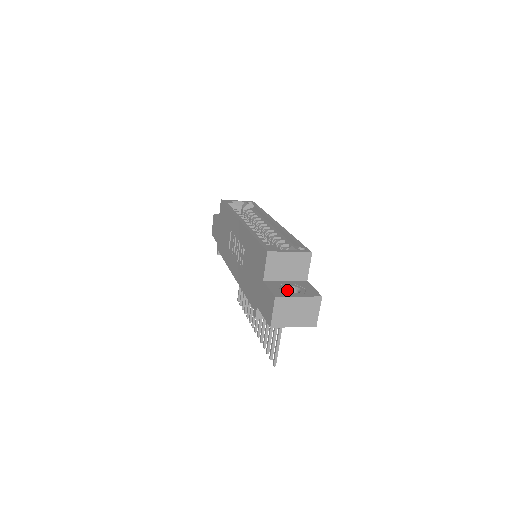
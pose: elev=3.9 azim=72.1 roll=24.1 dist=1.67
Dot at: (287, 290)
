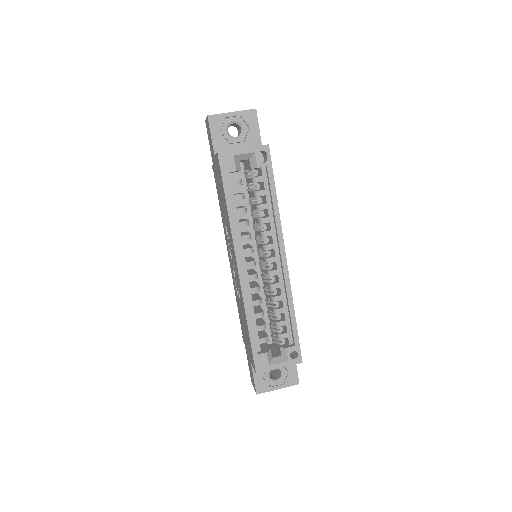
Dot at: occluded
